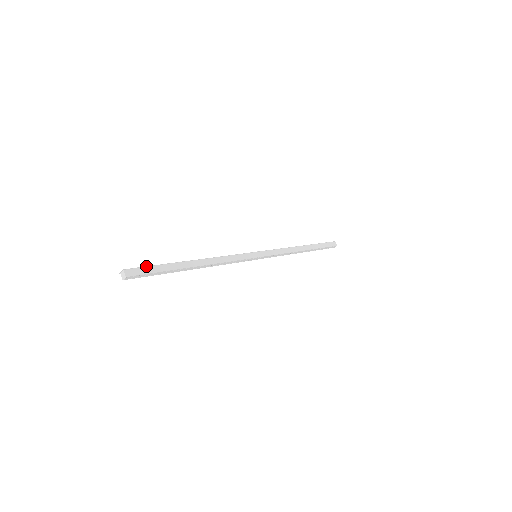
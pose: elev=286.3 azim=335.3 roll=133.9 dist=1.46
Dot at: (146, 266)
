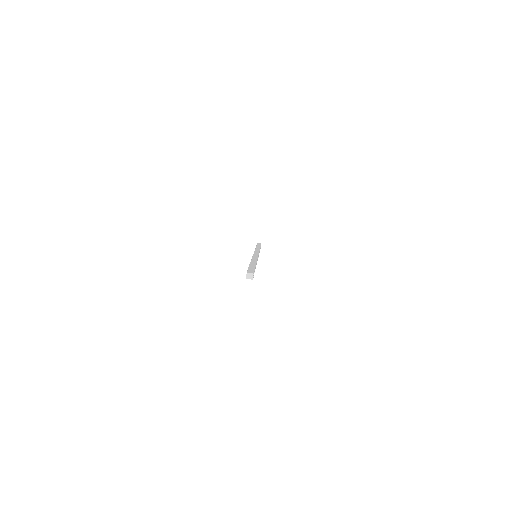
Dot at: occluded
